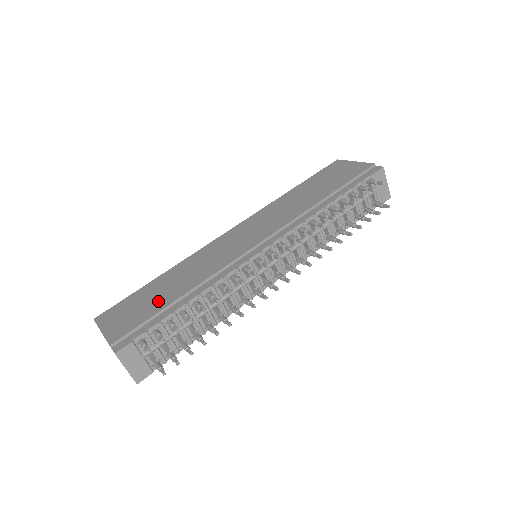
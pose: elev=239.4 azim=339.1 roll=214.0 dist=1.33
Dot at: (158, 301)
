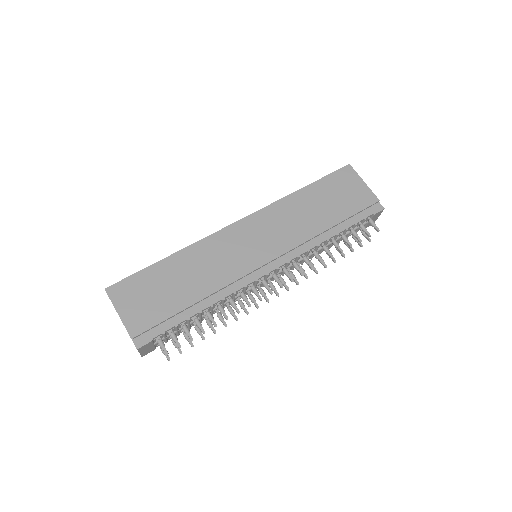
Dot at: (173, 298)
